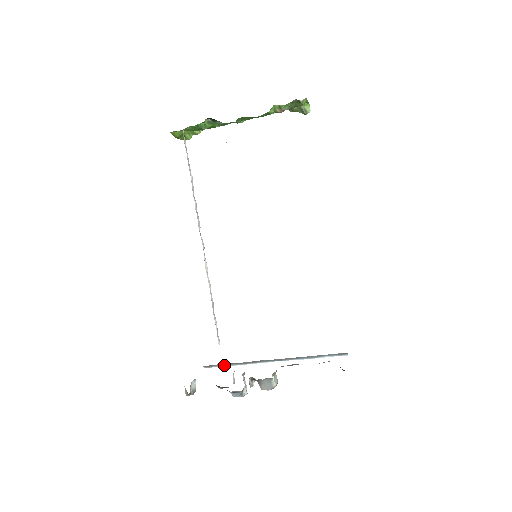
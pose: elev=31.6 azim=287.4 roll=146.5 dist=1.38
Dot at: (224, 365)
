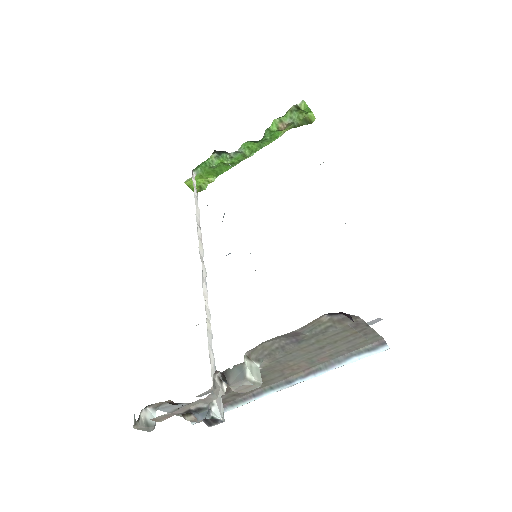
Dot at: occluded
